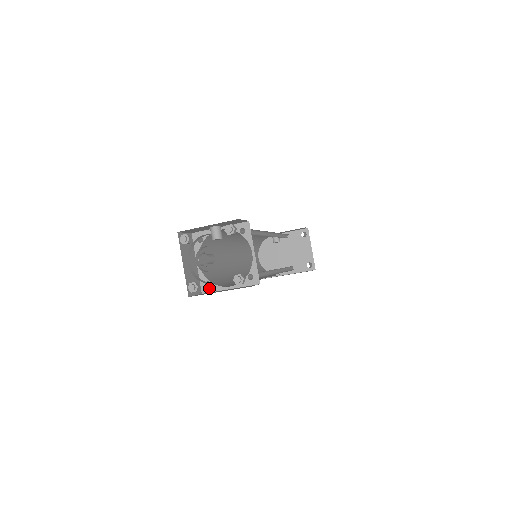
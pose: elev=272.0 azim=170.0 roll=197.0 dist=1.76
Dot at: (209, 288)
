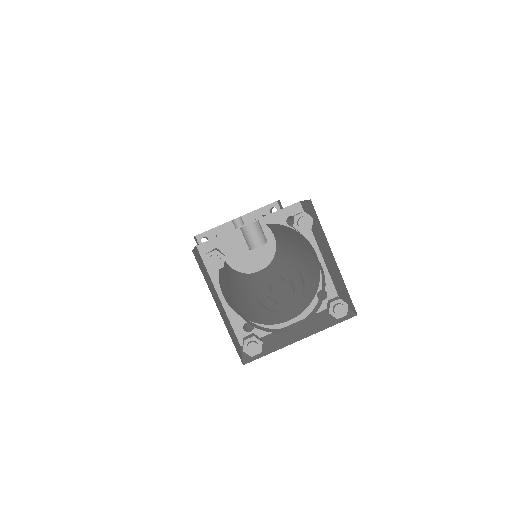
Dot at: occluded
